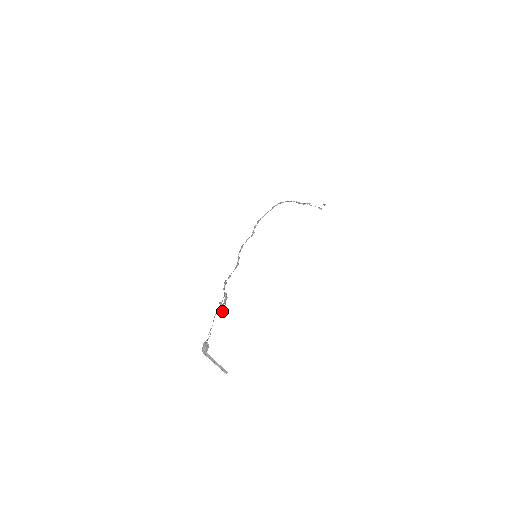
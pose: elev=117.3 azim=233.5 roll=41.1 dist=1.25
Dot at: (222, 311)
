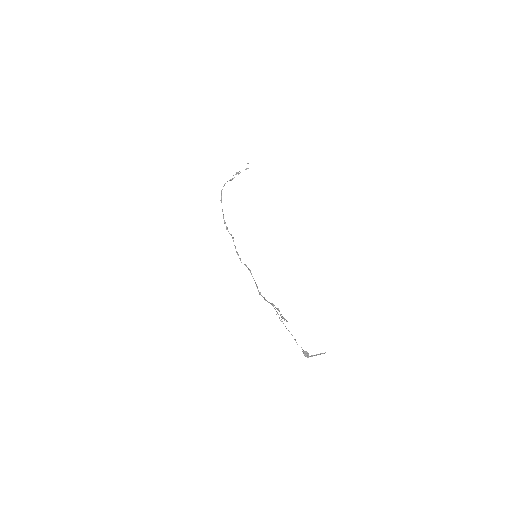
Dot at: (285, 319)
